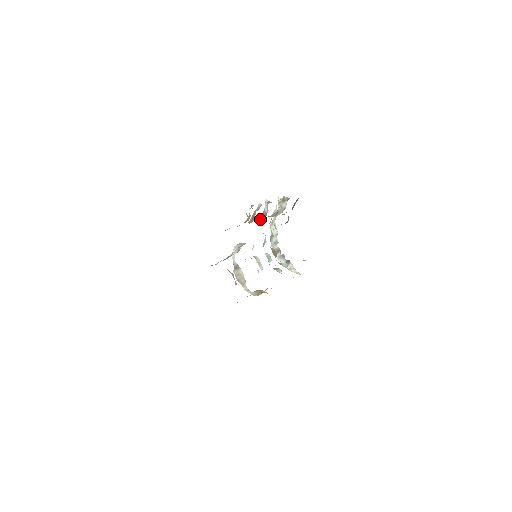
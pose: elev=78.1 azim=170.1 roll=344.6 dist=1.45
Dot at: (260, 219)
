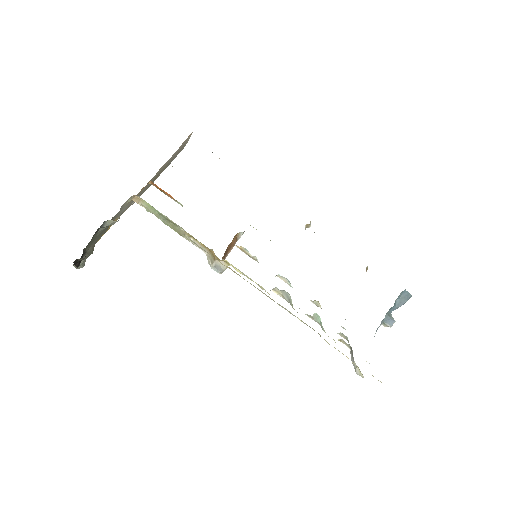
Dot at: occluded
